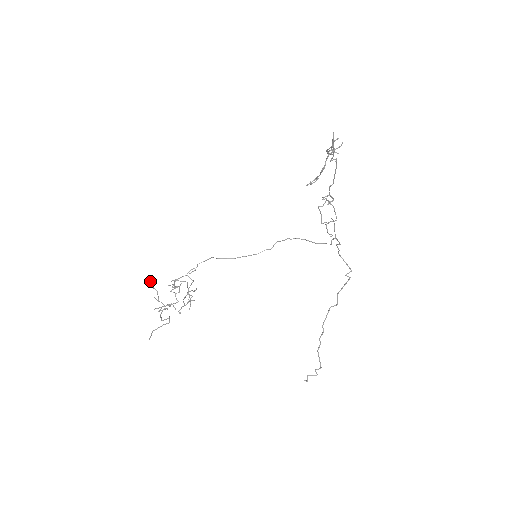
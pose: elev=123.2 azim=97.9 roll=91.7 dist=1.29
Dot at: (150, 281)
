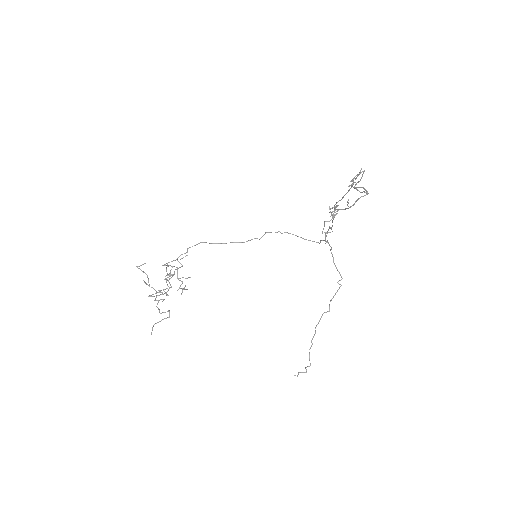
Dot at: (140, 265)
